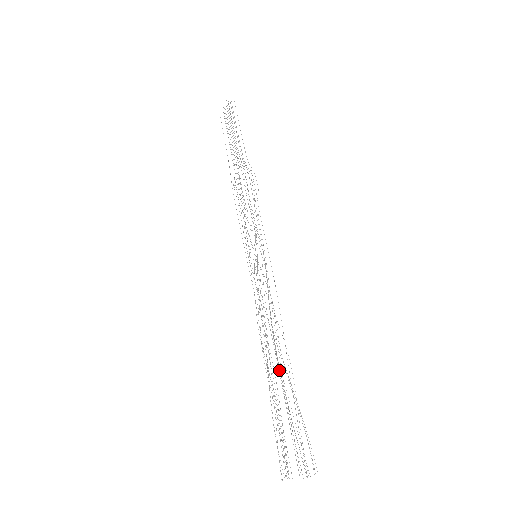
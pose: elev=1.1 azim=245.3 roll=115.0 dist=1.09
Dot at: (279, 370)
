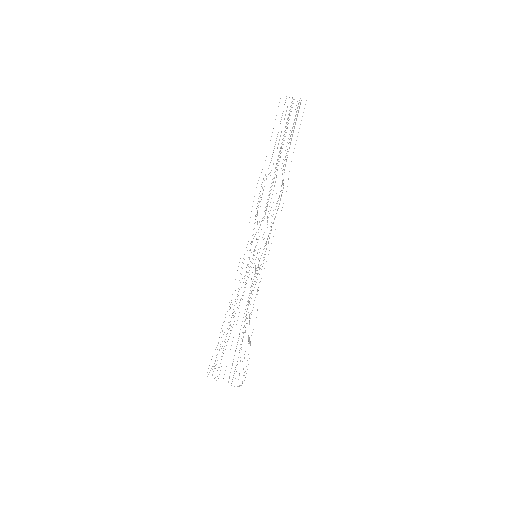
Dot at: occluded
